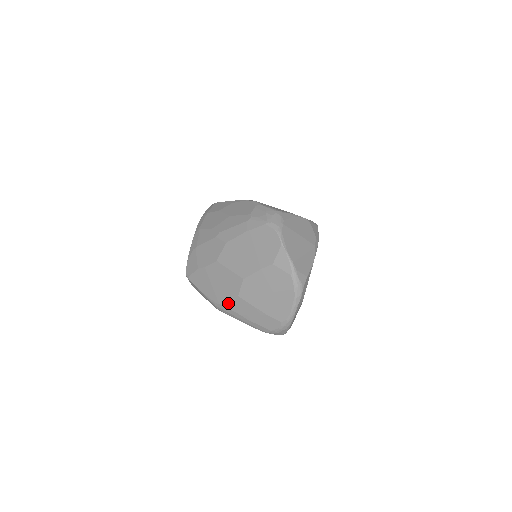
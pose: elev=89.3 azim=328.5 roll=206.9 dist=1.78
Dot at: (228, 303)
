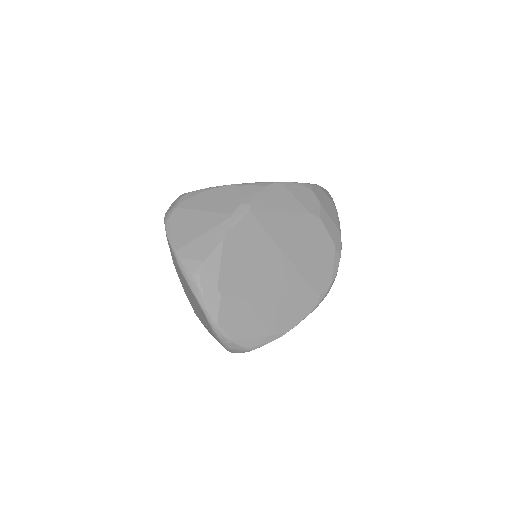
Dot at: (204, 326)
